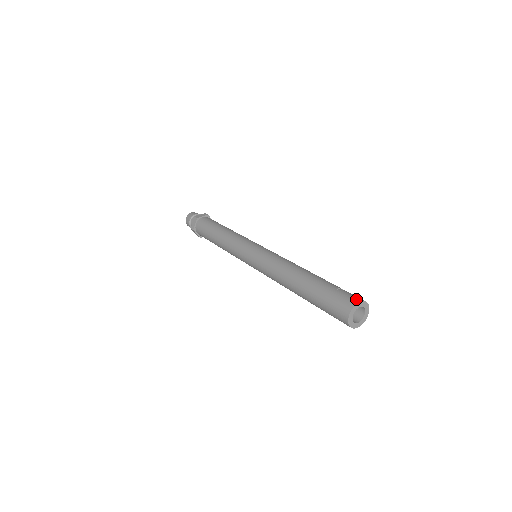
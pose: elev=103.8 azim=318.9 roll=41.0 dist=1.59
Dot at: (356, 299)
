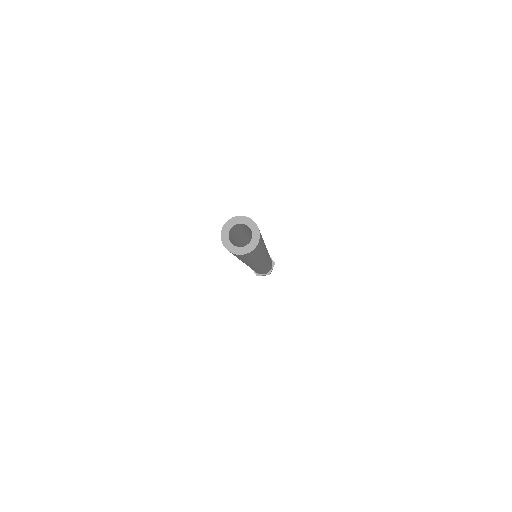
Dot at: (224, 226)
